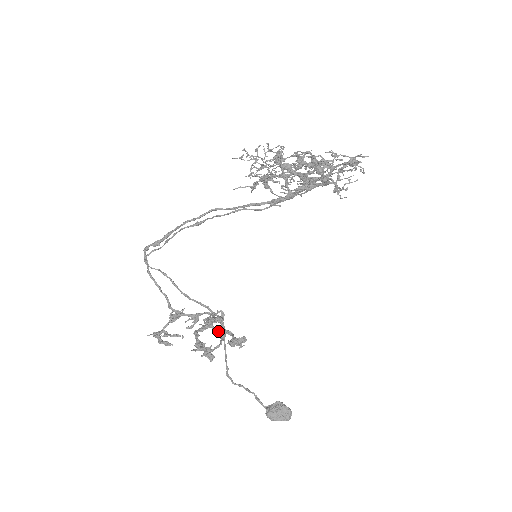
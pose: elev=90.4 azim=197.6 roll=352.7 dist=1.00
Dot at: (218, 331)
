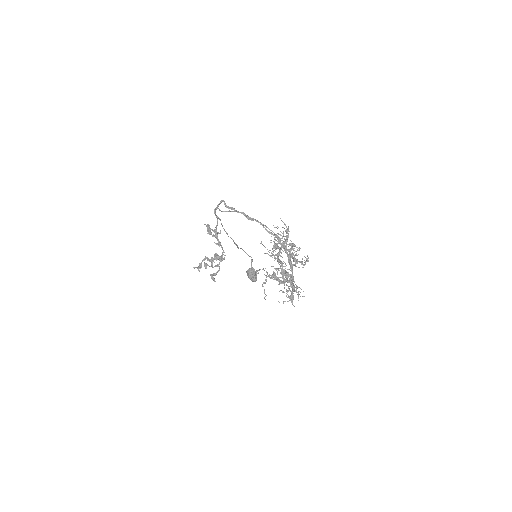
Dot at: occluded
